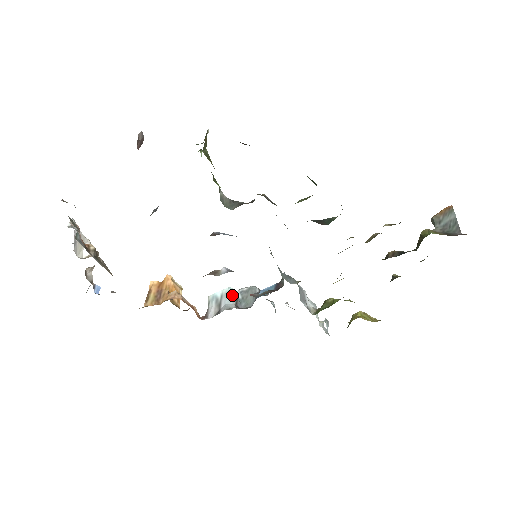
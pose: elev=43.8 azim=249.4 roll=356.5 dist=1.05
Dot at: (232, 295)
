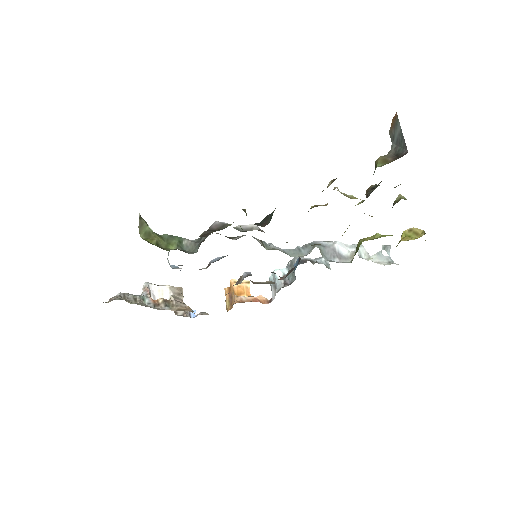
Dot at: (278, 276)
